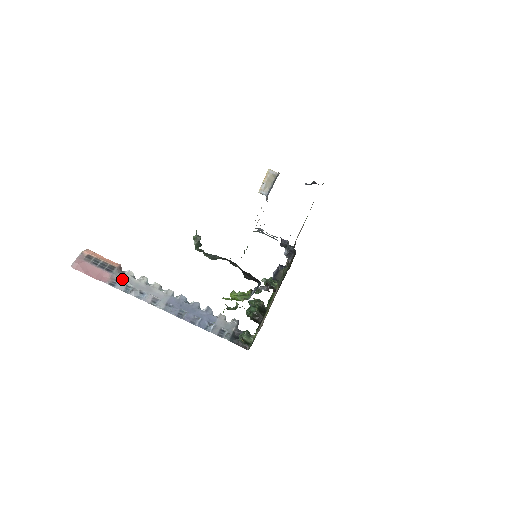
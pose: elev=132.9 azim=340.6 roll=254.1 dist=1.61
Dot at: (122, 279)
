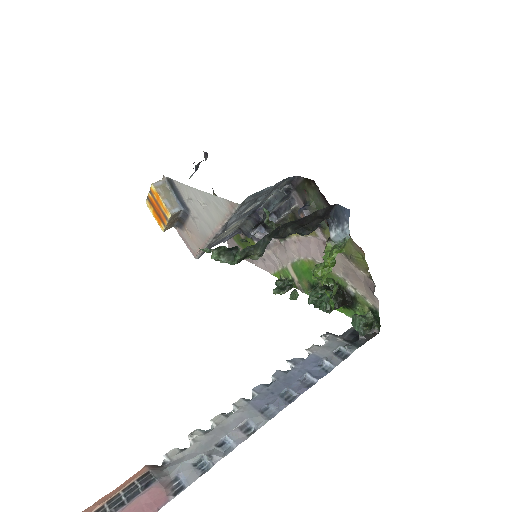
Dot at: (177, 469)
